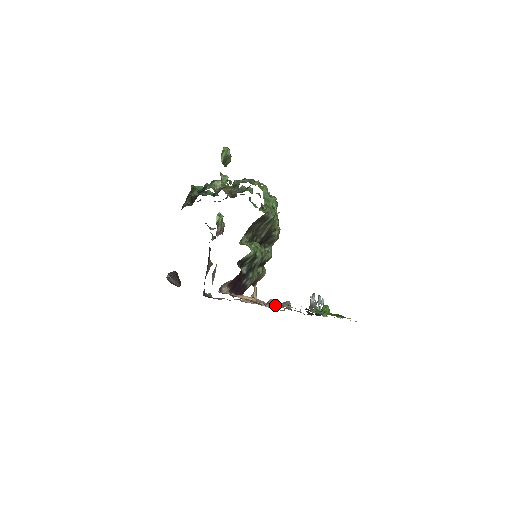
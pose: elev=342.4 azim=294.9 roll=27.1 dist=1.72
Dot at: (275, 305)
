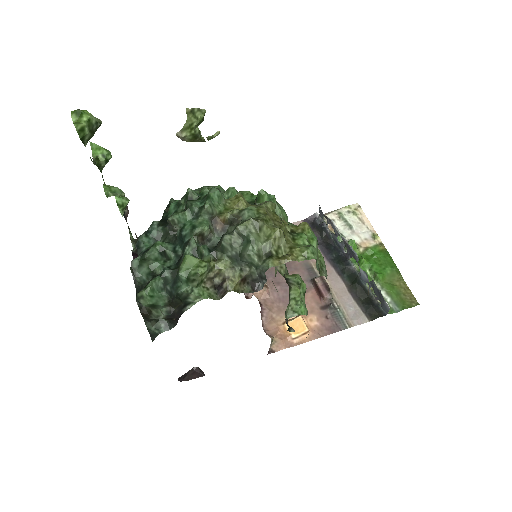
Dot at: occluded
